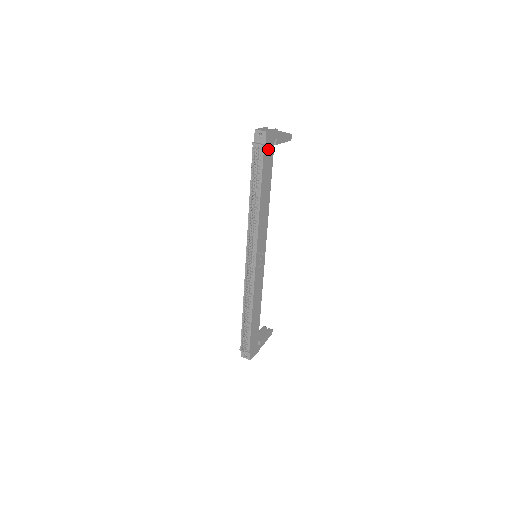
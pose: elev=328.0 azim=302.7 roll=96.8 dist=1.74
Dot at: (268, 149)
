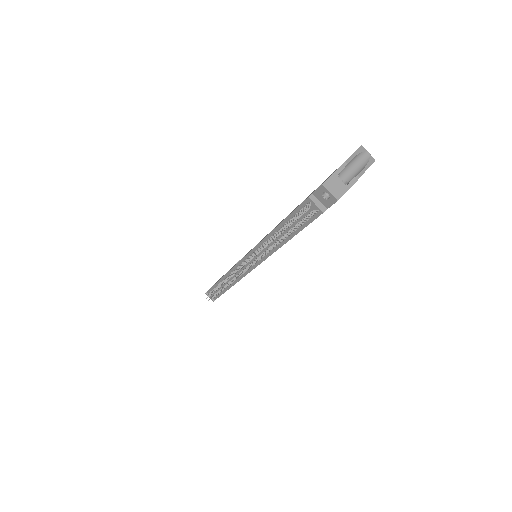
Dot at: occluded
